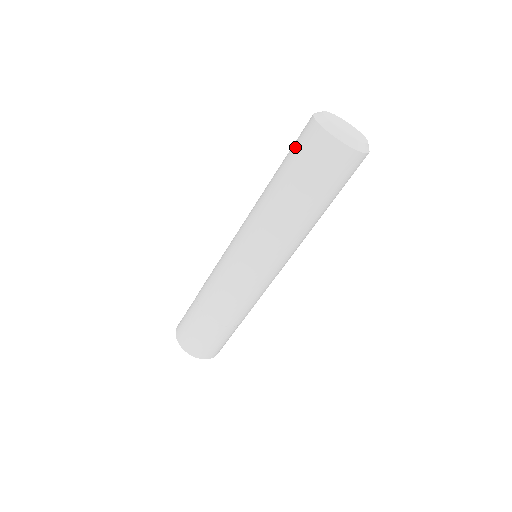
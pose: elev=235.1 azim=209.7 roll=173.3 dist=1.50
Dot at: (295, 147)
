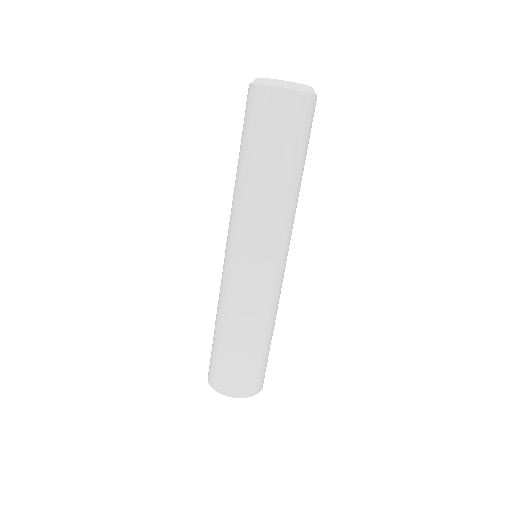
Dot at: (246, 121)
